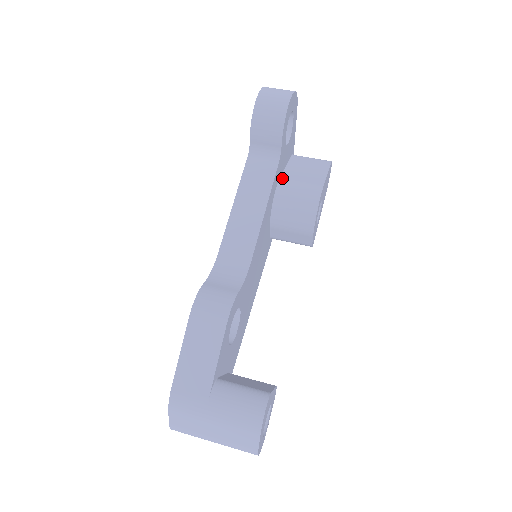
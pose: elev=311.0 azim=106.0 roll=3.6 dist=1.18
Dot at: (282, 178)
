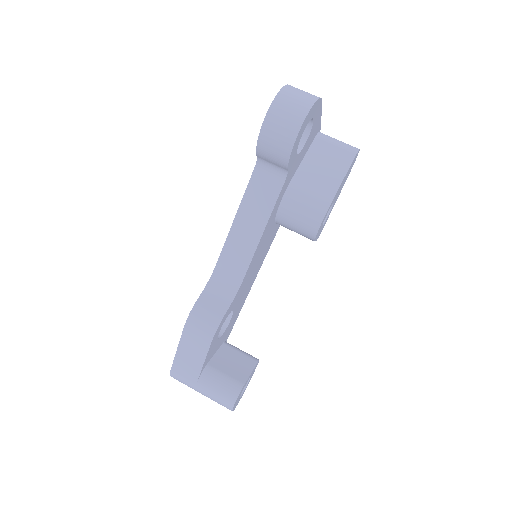
Dot at: (292, 184)
